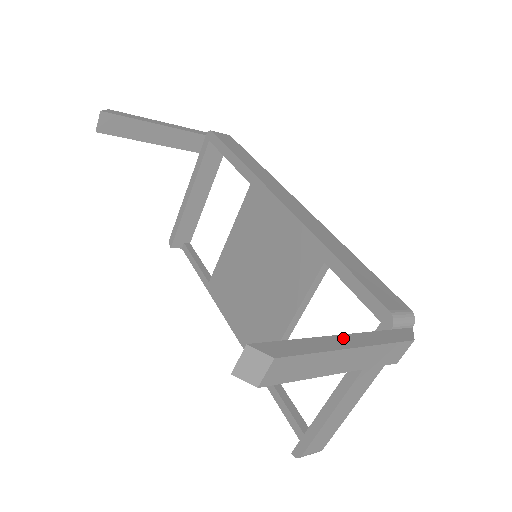
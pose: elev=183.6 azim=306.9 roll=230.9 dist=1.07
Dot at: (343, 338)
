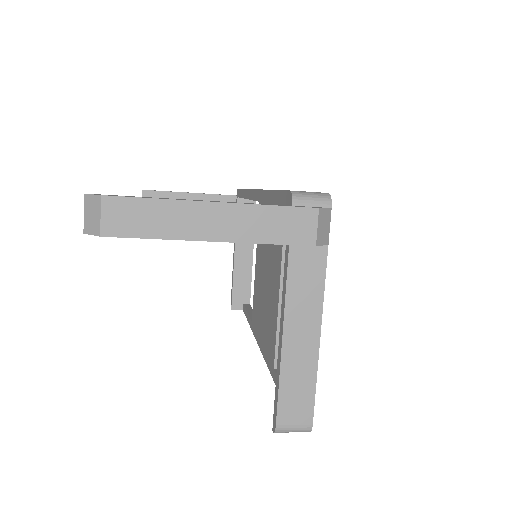
Dot at: occluded
